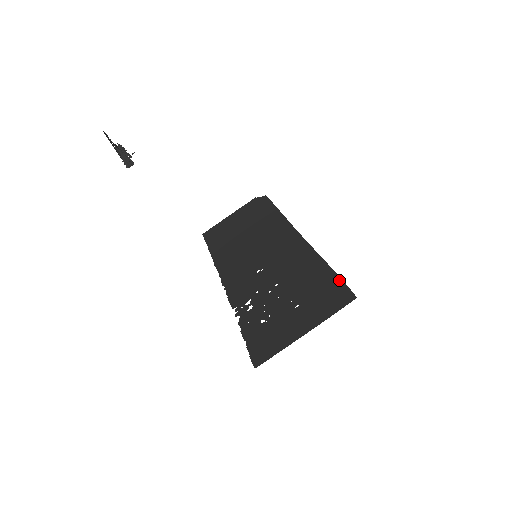
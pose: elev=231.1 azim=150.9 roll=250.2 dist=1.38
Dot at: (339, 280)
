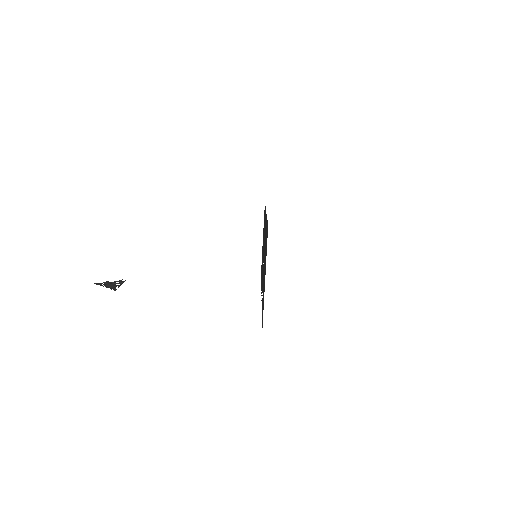
Dot at: (267, 224)
